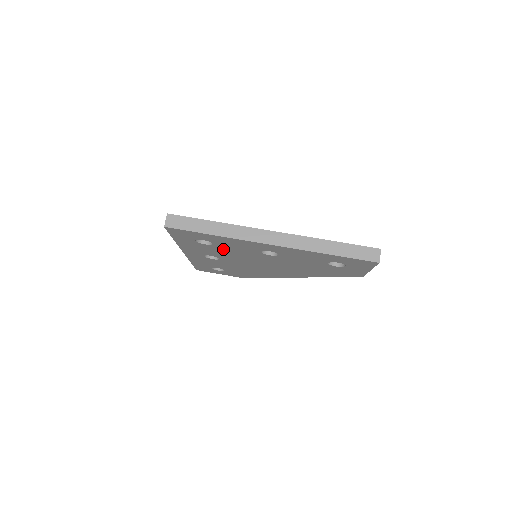
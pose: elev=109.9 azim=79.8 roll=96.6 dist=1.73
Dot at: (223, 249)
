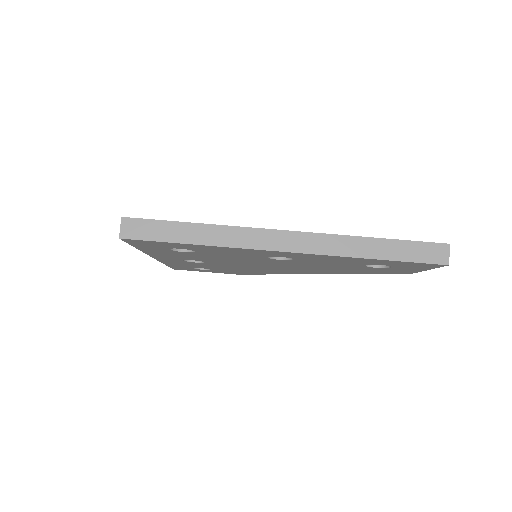
Dot at: (211, 255)
